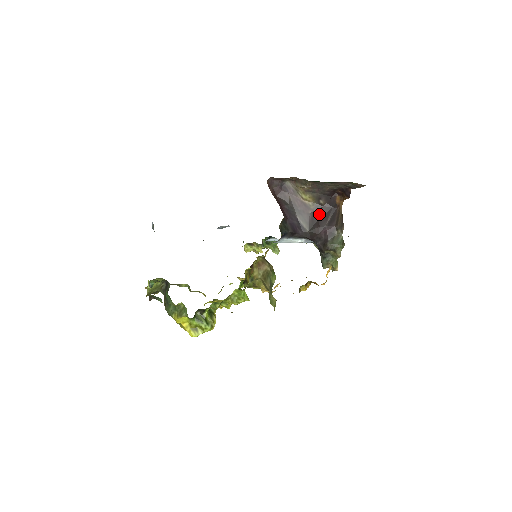
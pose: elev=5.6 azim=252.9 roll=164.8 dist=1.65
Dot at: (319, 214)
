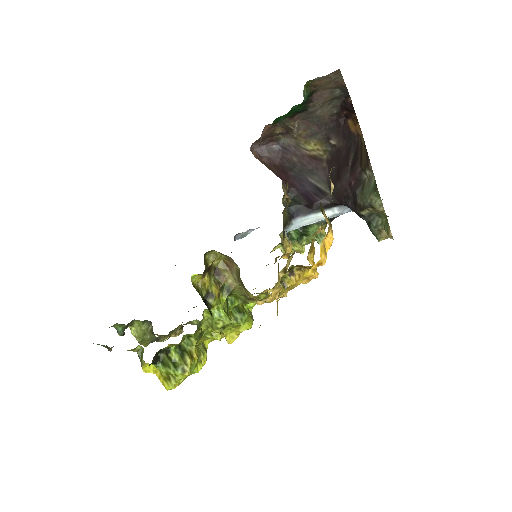
Dot at: (336, 161)
